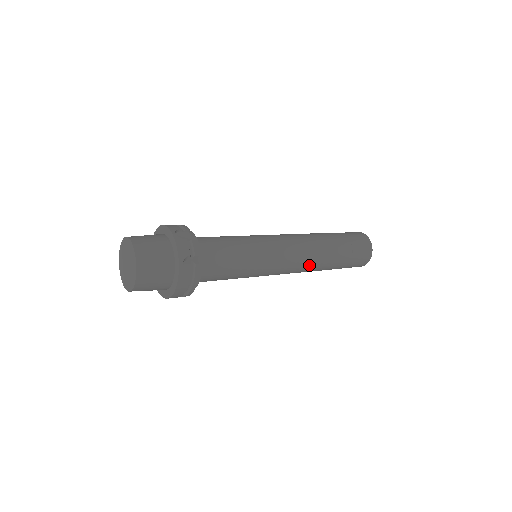
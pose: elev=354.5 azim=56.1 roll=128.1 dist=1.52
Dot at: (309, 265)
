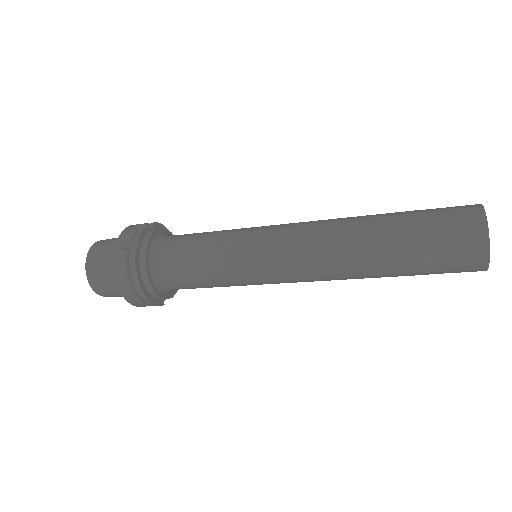
Dot at: (329, 257)
